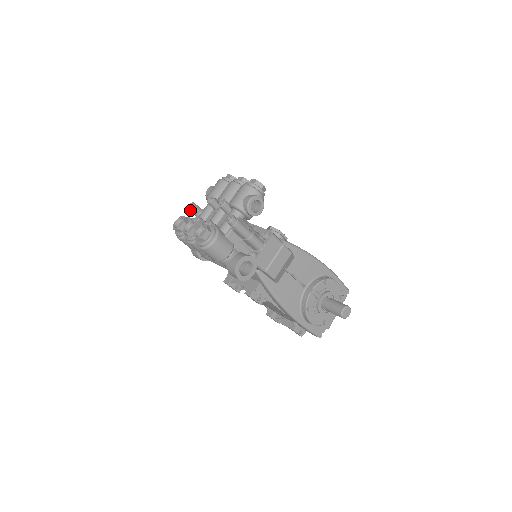
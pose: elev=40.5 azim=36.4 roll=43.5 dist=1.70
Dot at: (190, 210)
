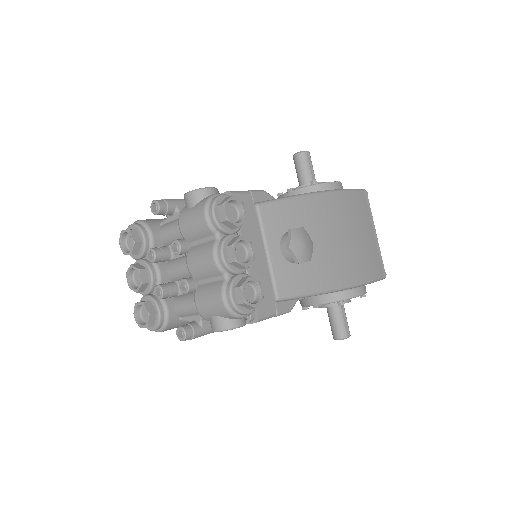
Dot at: (154, 209)
